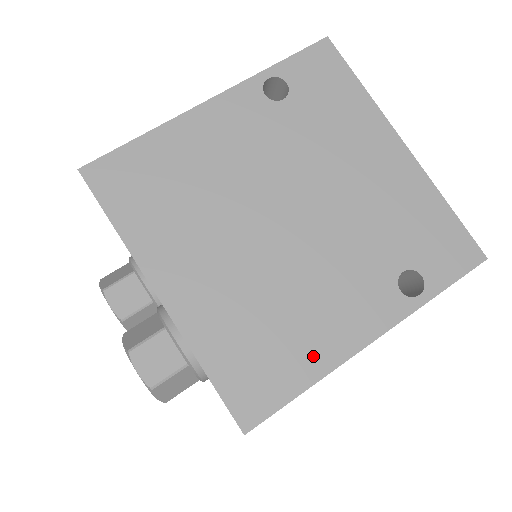
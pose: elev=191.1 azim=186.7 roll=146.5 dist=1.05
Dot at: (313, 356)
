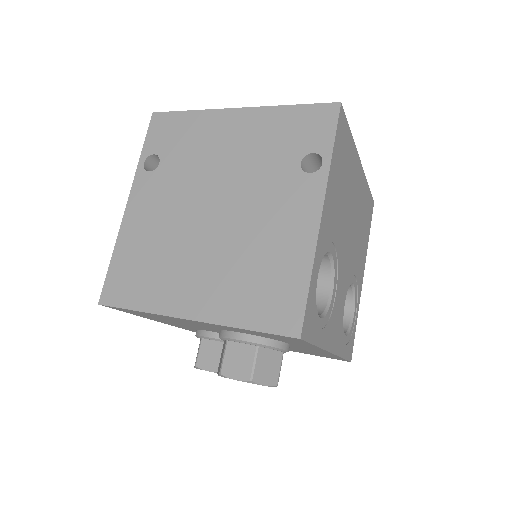
Dot at: (296, 258)
